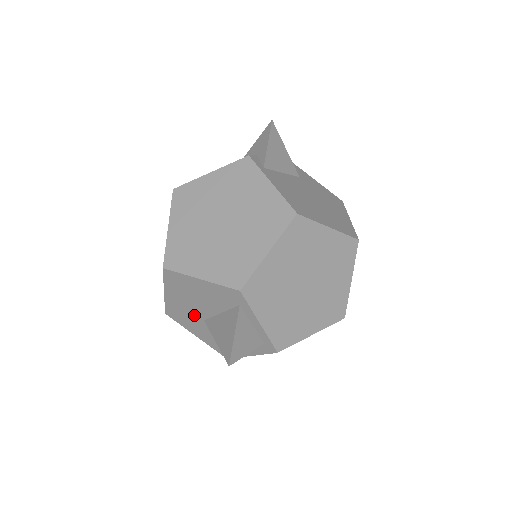
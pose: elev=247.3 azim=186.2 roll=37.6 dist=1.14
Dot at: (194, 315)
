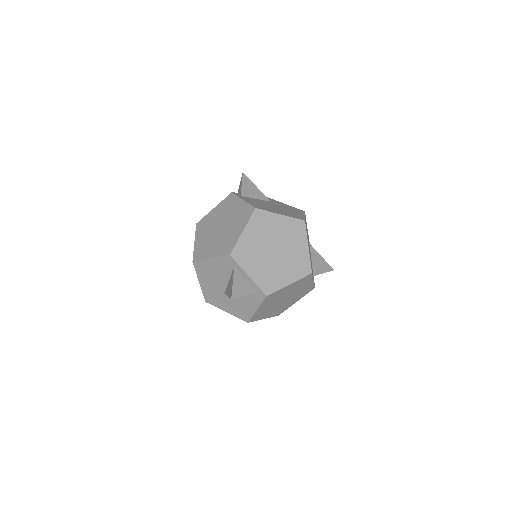
Dot at: (219, 292)
